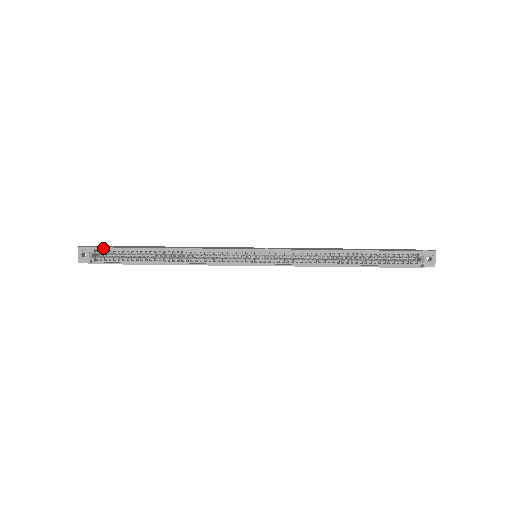
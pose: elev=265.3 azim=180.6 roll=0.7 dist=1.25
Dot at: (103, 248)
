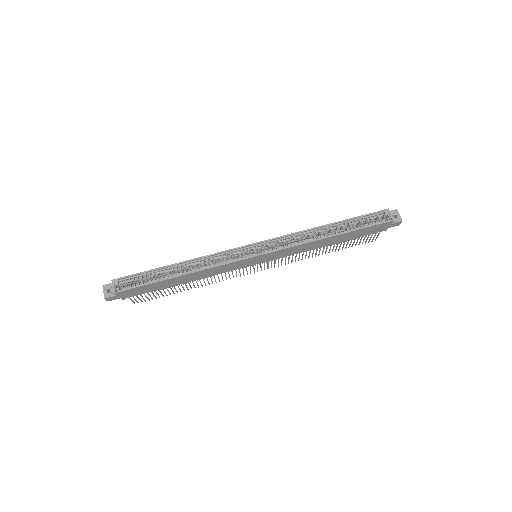
Dot at: (125, 277)
